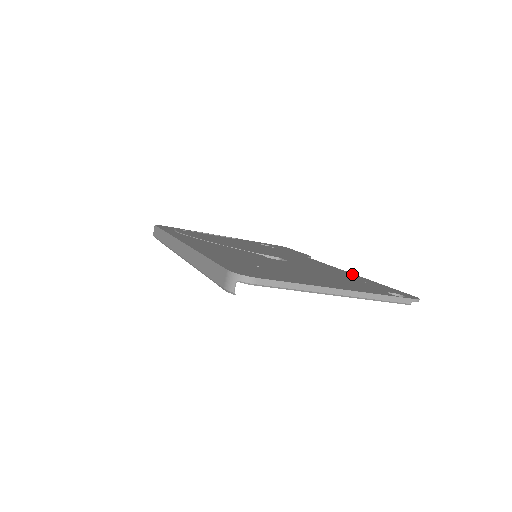
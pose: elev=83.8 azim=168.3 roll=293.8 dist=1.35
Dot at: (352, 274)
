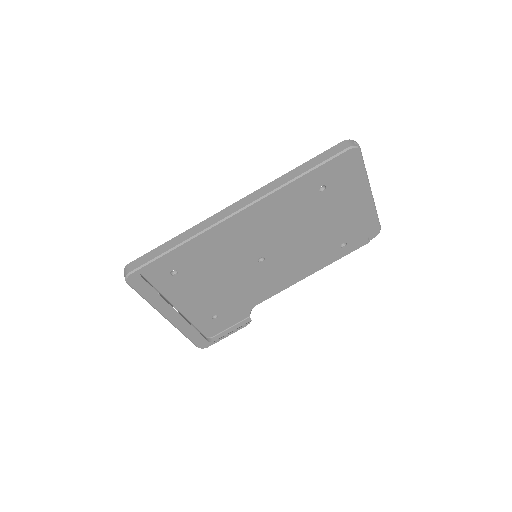
Dot at: occluded
